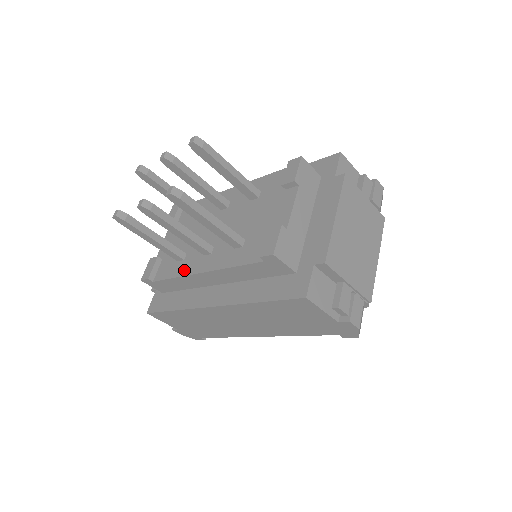
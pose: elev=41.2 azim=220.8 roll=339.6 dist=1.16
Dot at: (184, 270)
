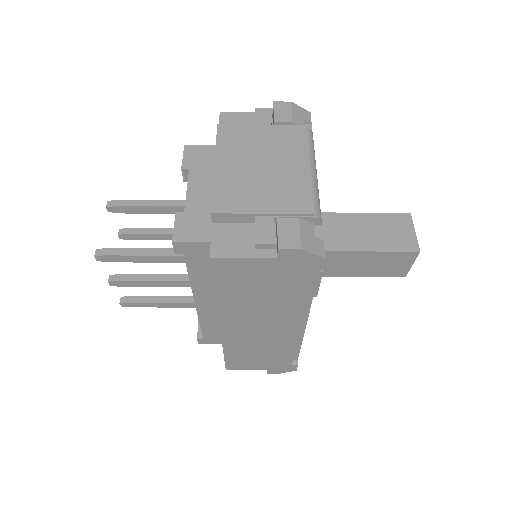
Dot at: occluded
